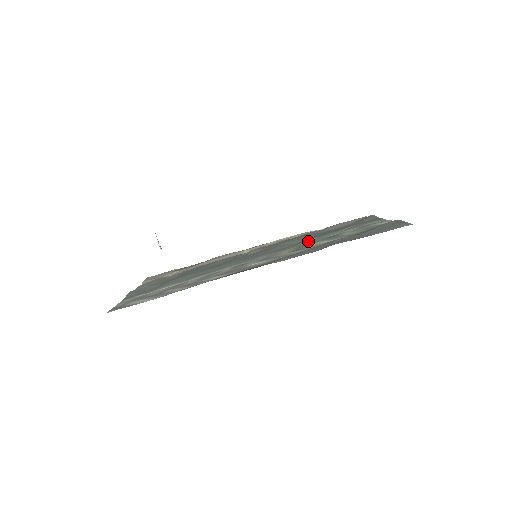
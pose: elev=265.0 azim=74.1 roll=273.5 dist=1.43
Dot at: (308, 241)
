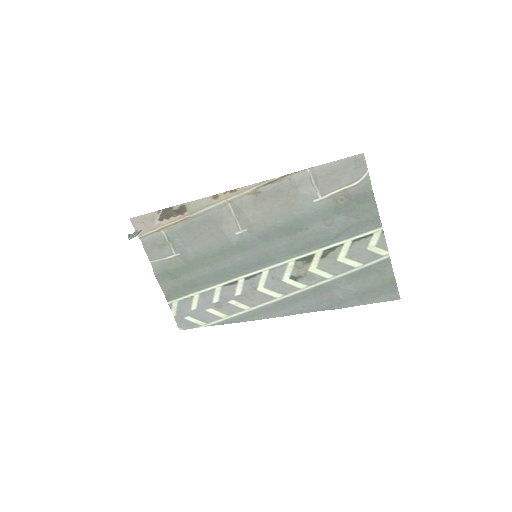
Dot at: (304, 249)
